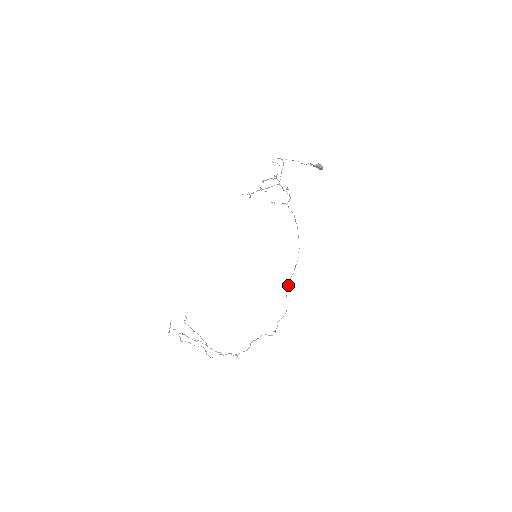
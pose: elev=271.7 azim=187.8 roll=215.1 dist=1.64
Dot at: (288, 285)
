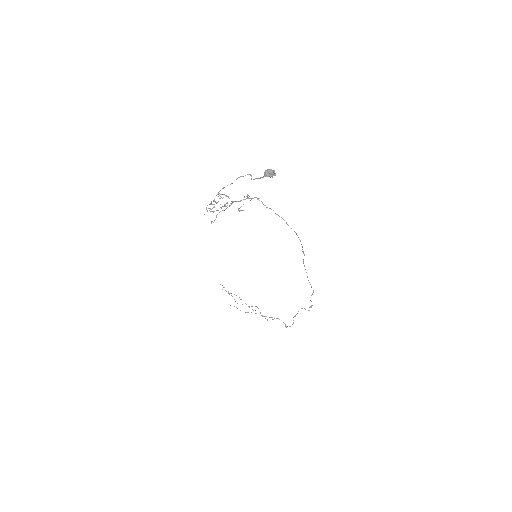
Dot at: occluded
